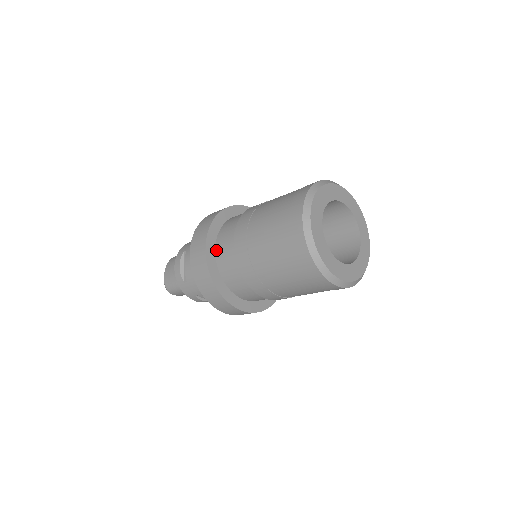
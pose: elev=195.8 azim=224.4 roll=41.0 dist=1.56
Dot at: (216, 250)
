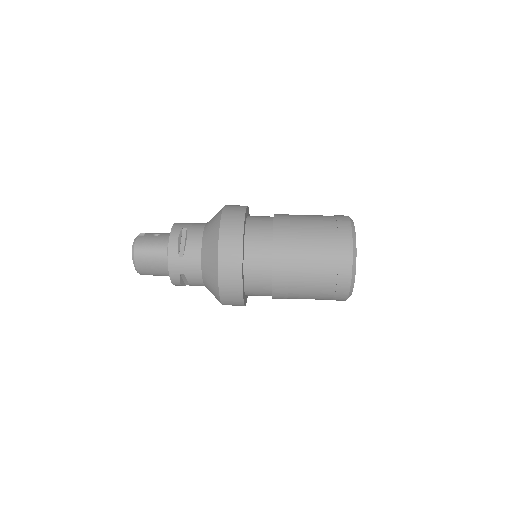
Dot at: (246, 293)
